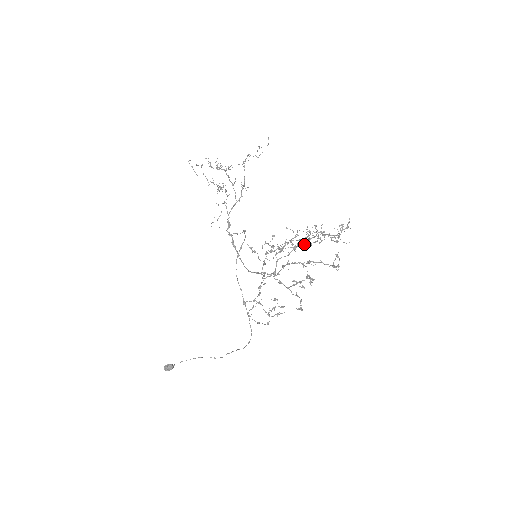
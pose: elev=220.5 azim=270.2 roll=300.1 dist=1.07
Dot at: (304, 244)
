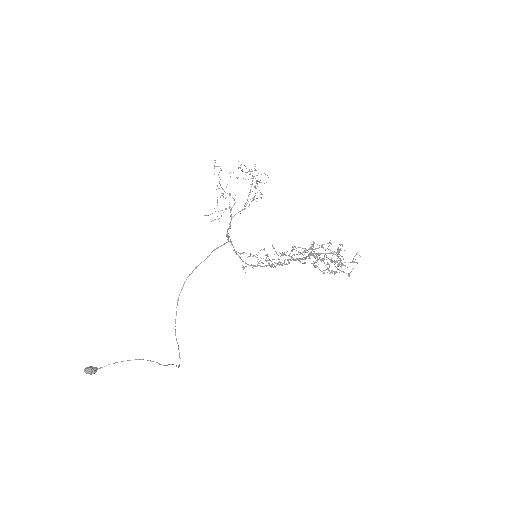
Dot at: (296, 259)
